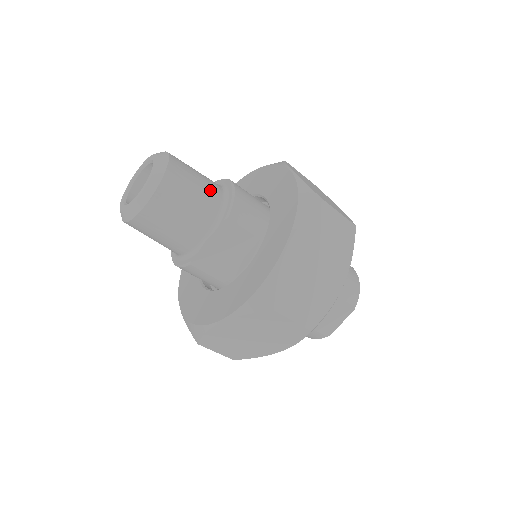
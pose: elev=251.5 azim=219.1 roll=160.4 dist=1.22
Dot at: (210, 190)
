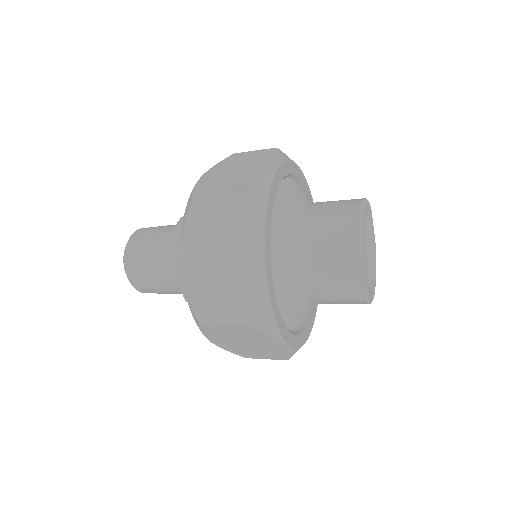
Dot at: (161, 240)
